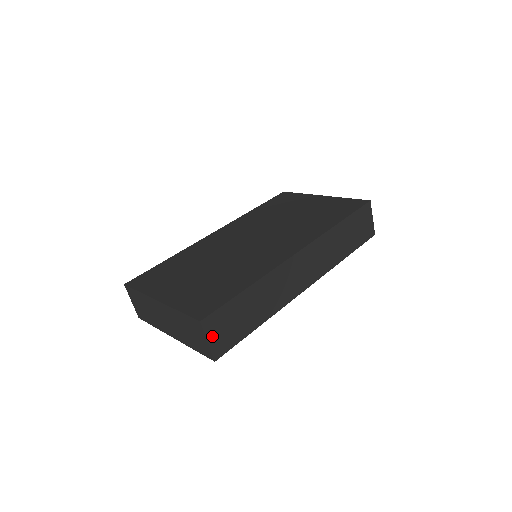
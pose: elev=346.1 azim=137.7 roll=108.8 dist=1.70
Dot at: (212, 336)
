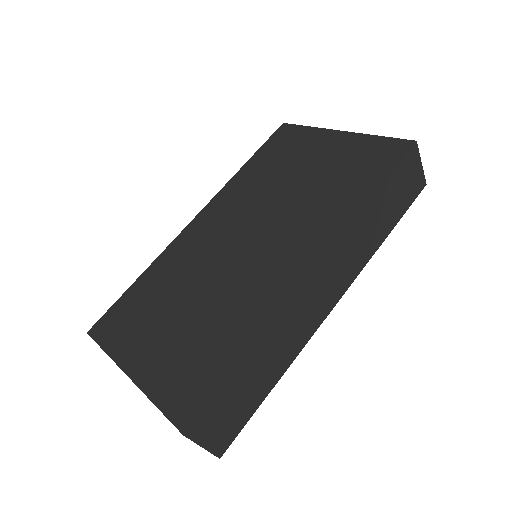
Dot at: (207, 438)
